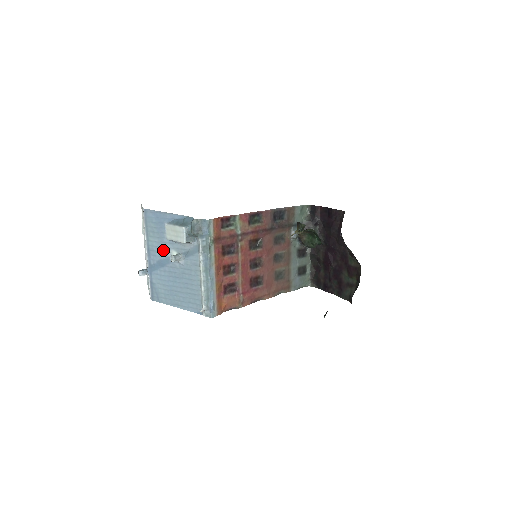
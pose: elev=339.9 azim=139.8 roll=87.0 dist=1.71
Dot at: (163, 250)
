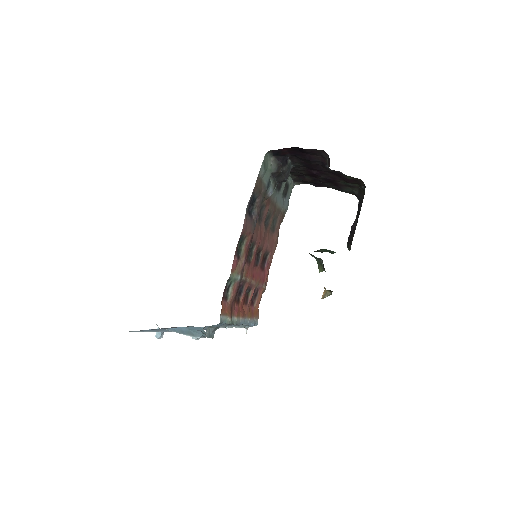
Dot at: occluded
